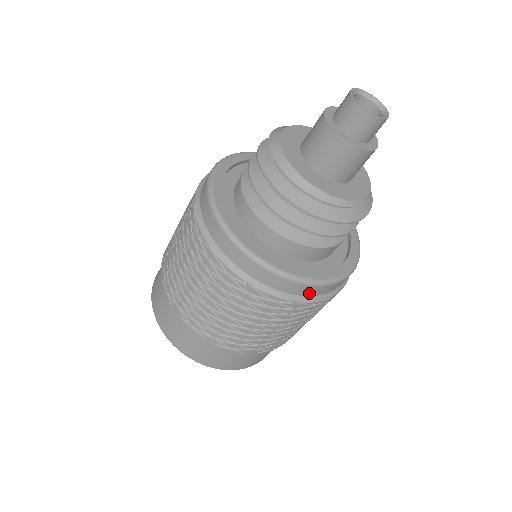
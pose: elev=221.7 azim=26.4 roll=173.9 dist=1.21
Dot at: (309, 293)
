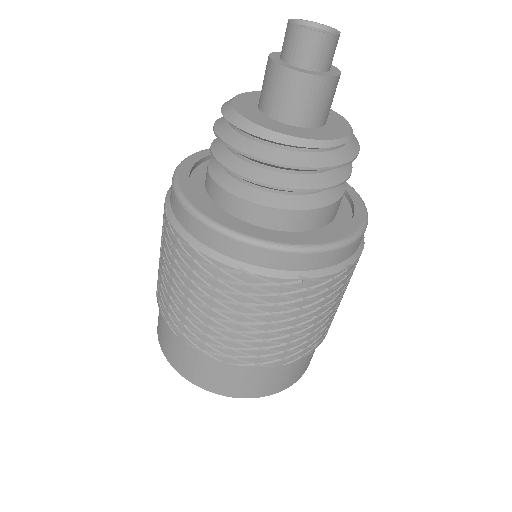
Dot at: (318, 265)
